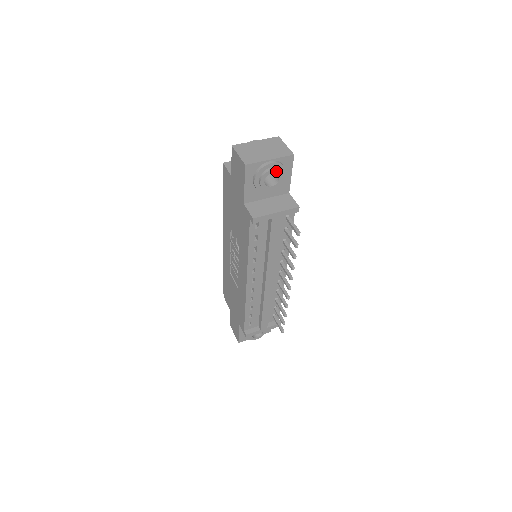
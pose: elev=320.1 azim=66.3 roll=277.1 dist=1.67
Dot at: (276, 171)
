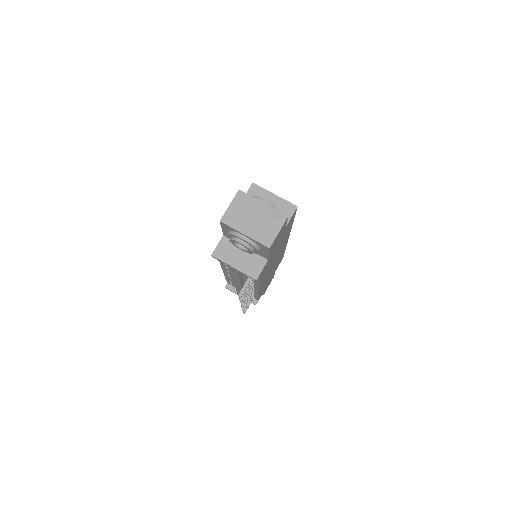
Dot at: (245, 246)
